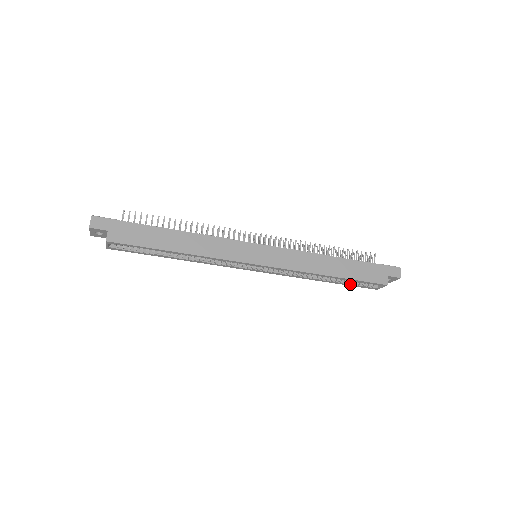
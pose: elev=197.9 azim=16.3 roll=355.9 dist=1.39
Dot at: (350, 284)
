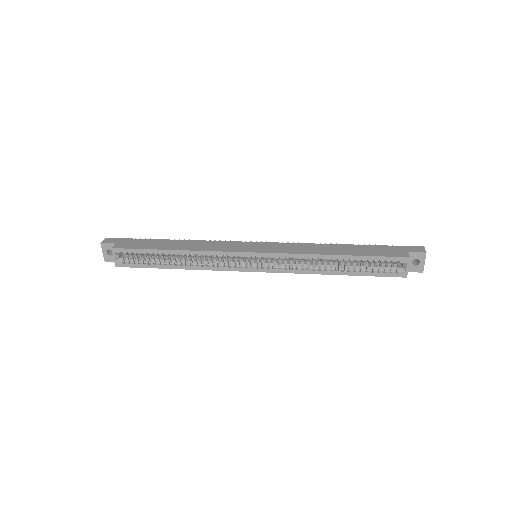
Dot at: (369, 272)
